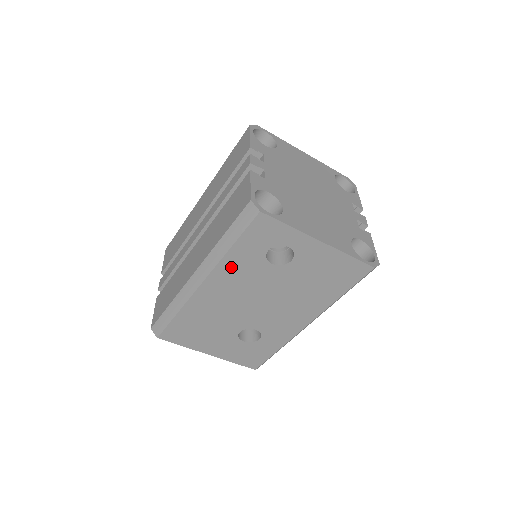
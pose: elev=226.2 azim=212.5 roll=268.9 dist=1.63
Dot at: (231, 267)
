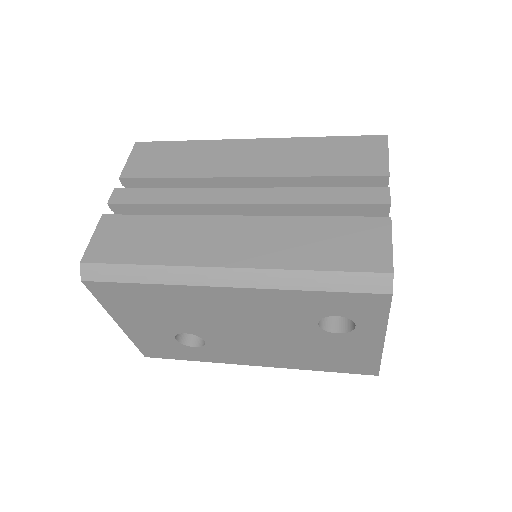
Dot at: (280, 299)
